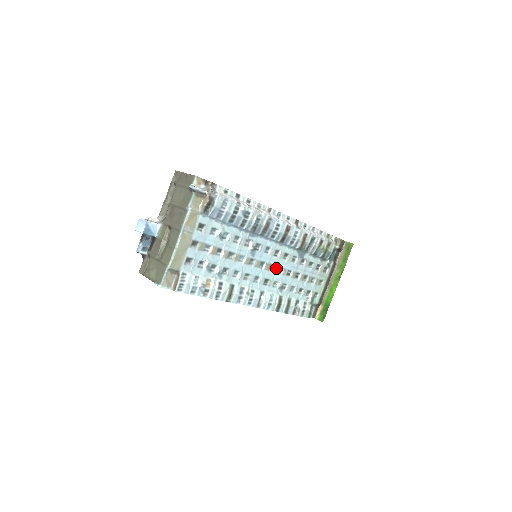
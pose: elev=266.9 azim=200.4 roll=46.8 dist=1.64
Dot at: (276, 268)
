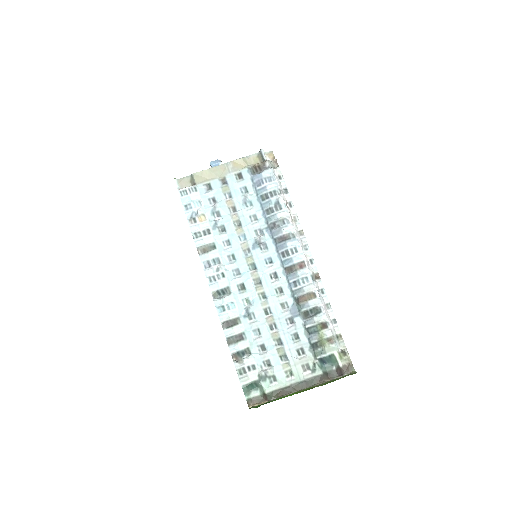
Dot at: (261, 288)
